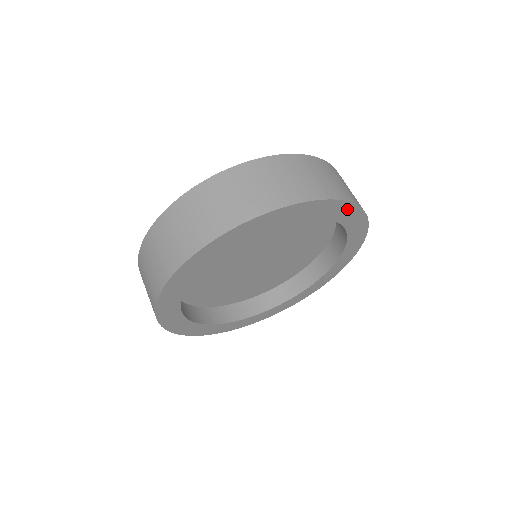
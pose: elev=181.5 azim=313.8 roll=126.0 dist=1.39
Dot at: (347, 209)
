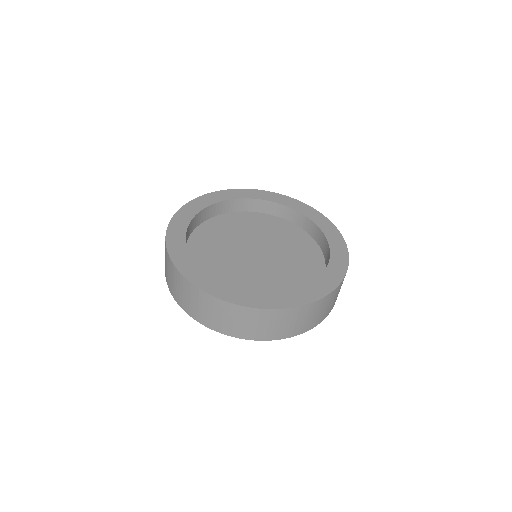
Dot at: (269, 195)
